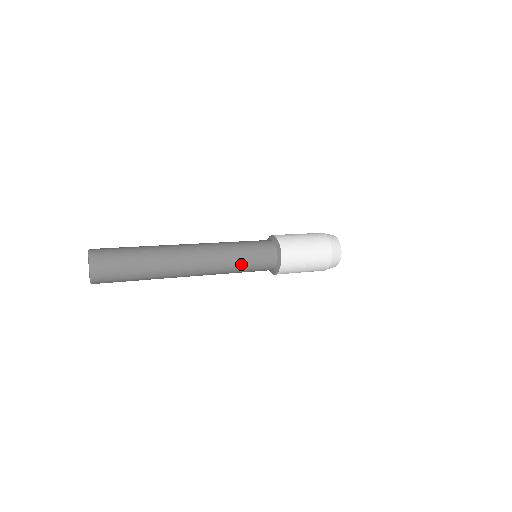
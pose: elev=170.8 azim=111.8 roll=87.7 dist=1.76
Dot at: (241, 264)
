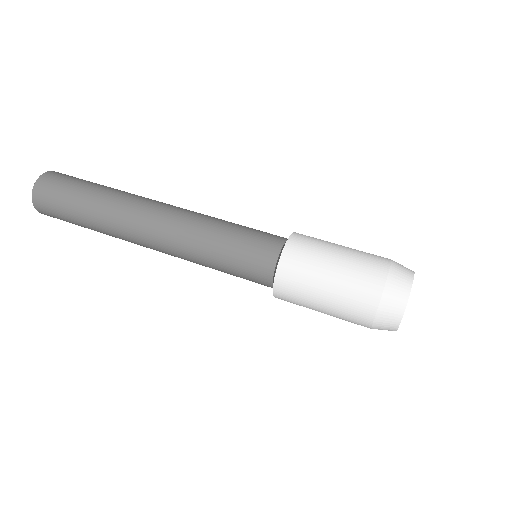
Dot at: occluded
